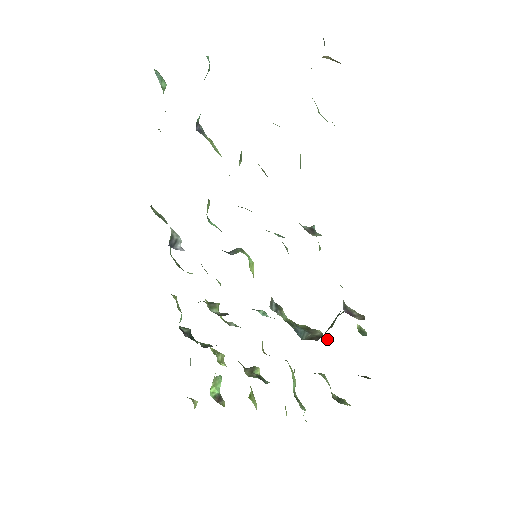
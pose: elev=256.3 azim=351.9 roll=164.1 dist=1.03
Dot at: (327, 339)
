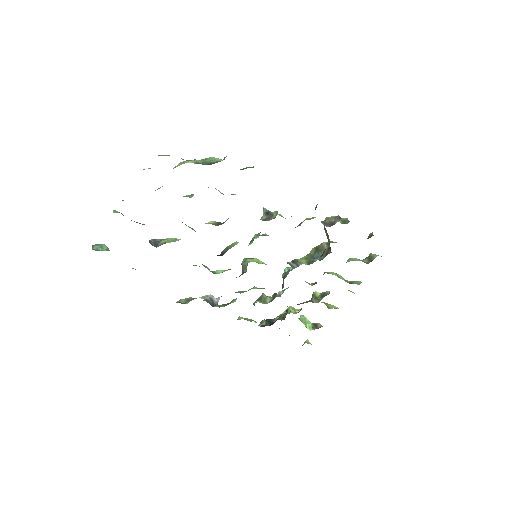
Dot at: (331, 242)
